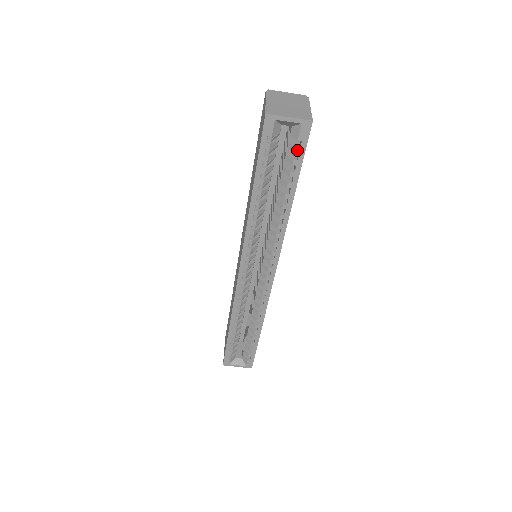
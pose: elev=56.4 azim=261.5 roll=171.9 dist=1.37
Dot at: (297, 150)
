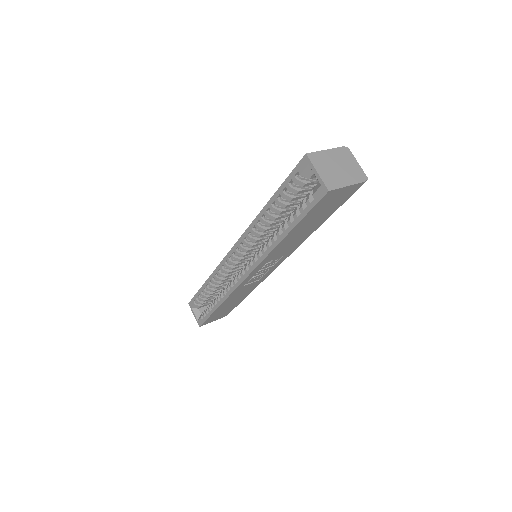
Dot at: (308, 202)
